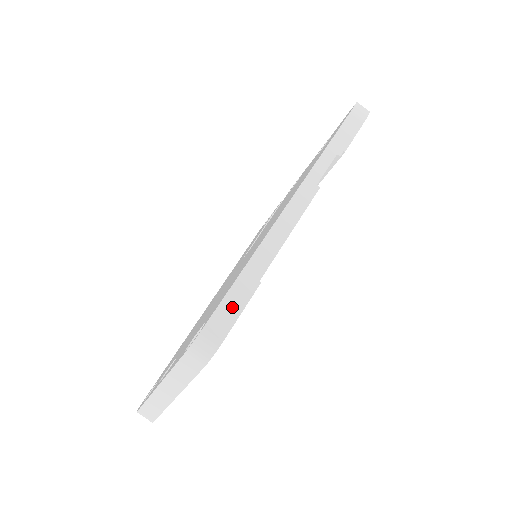
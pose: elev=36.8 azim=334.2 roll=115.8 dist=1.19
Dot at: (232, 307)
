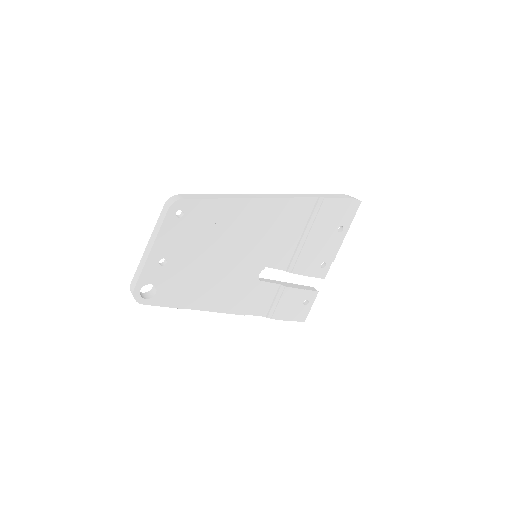
Dot at: (201, 197)
